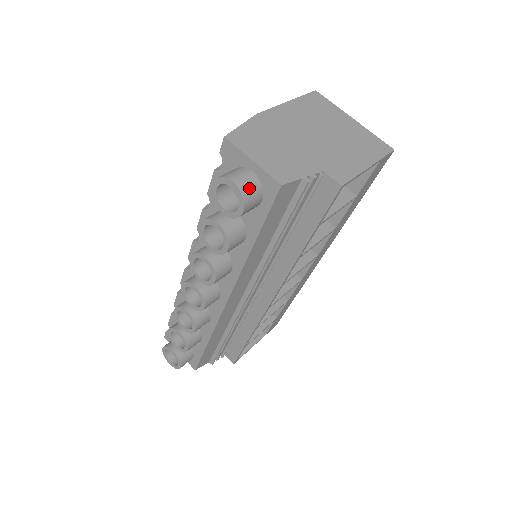
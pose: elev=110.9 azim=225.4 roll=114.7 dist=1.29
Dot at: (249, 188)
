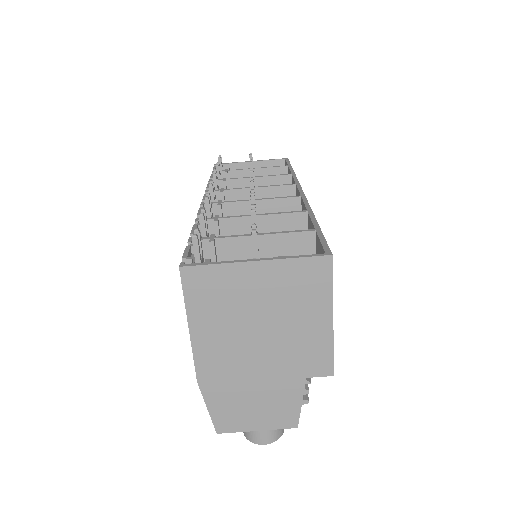
Dot at: (275, 432)
